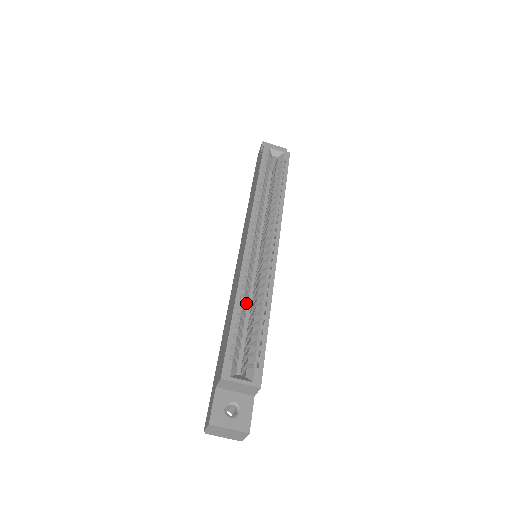
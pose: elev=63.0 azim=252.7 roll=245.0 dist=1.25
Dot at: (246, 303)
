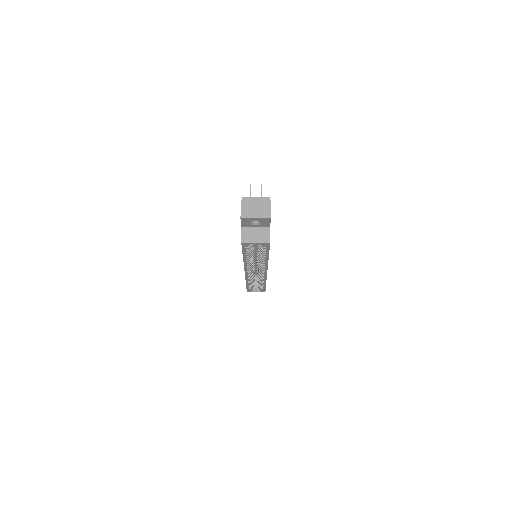
Dot at: (252, 281)
